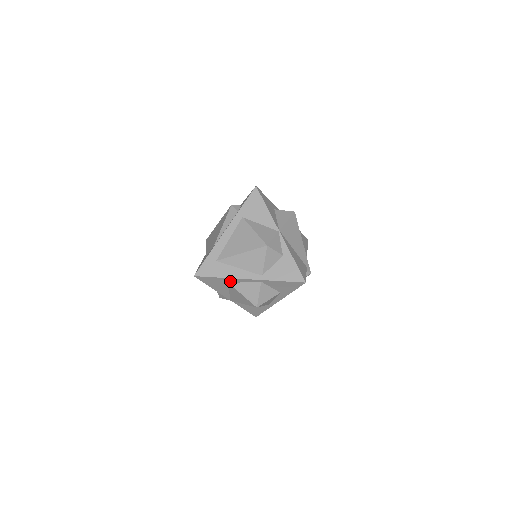
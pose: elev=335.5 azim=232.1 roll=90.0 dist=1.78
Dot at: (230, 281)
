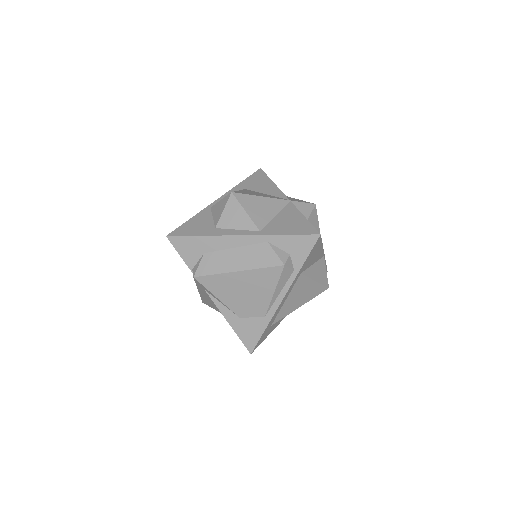
Dot at: occluded
